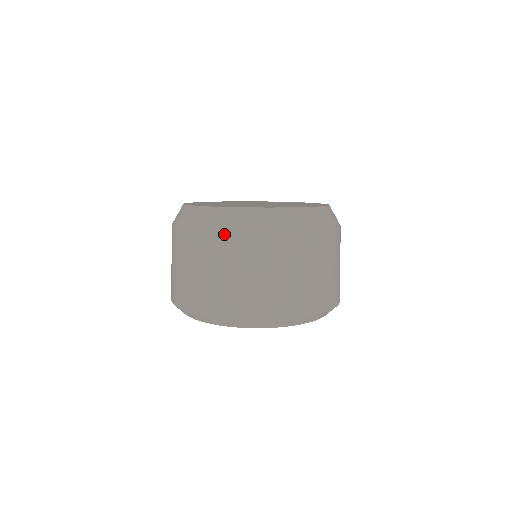
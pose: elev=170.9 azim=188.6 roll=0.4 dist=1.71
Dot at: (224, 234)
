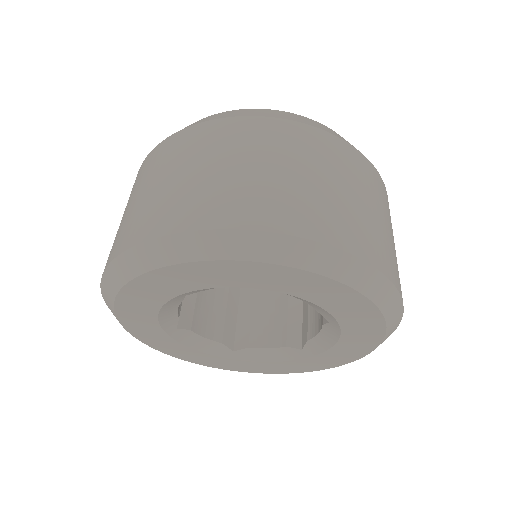
Dot at: (159, 145)
